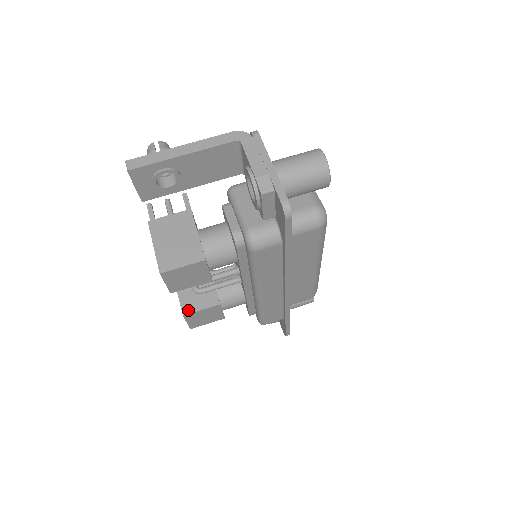
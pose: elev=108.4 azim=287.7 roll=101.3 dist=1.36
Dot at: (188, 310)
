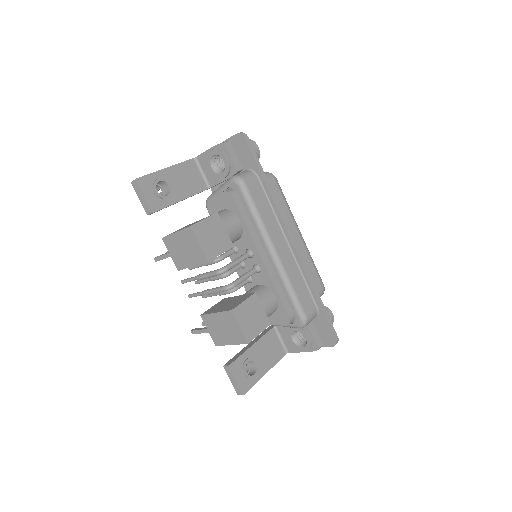
Dot at: (233, 307)
